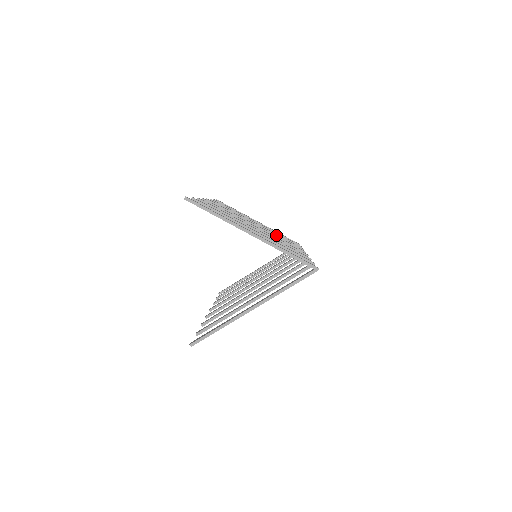
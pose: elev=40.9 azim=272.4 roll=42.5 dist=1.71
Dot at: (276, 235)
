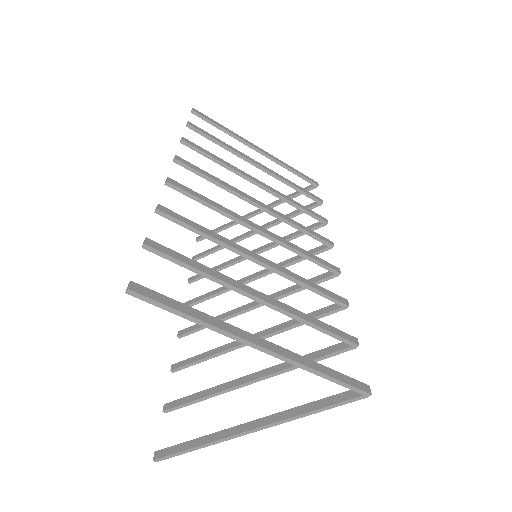
Dot at: (288, 201)
